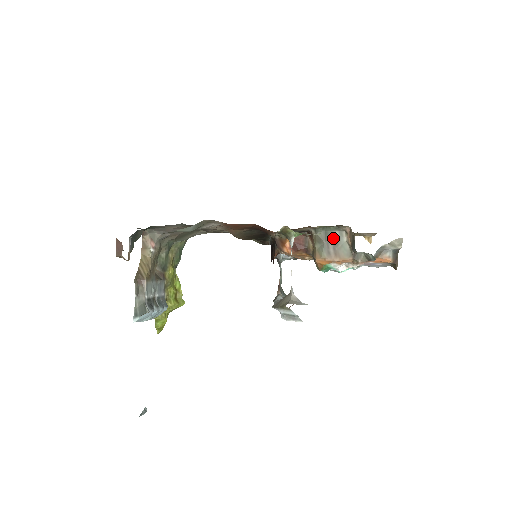
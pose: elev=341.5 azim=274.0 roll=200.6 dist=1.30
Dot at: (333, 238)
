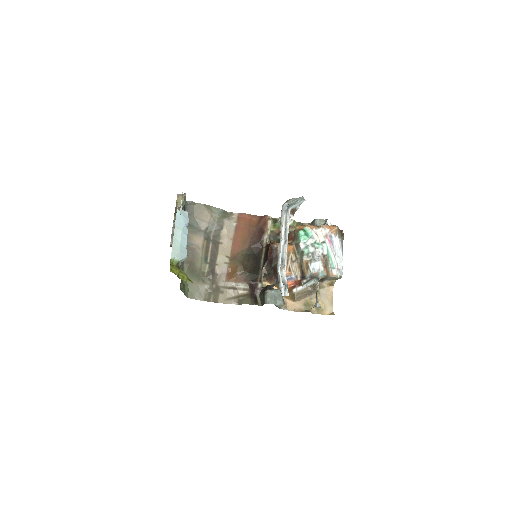
Dot at: occluded
